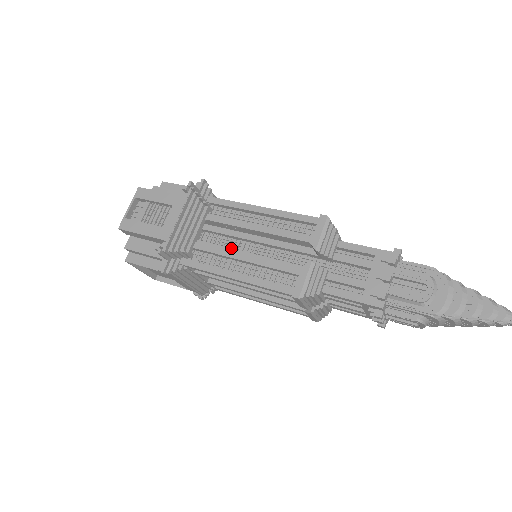
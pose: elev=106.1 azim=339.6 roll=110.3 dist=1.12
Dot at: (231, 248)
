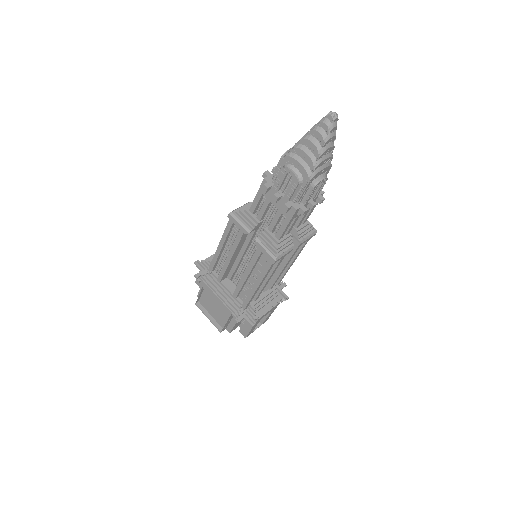
Dot at: occluded
